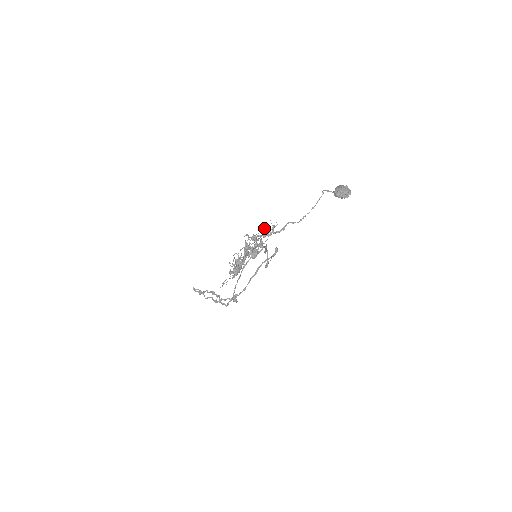
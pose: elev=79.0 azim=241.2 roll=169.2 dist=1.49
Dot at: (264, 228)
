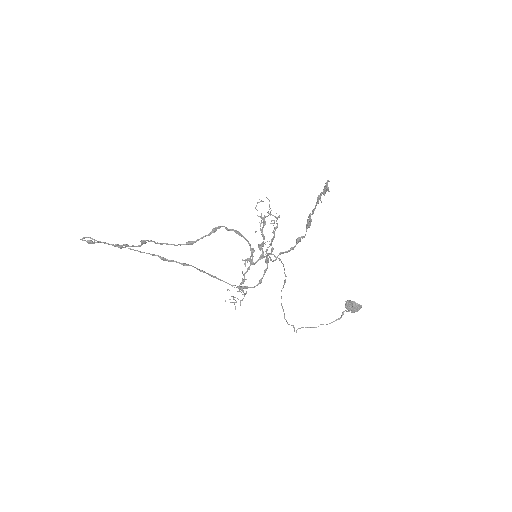
Dot at: occluded
